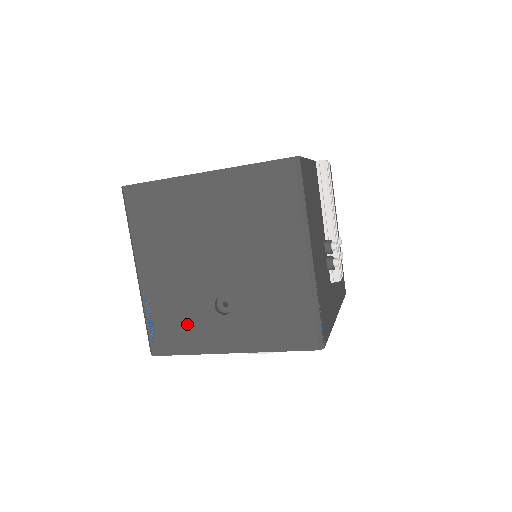
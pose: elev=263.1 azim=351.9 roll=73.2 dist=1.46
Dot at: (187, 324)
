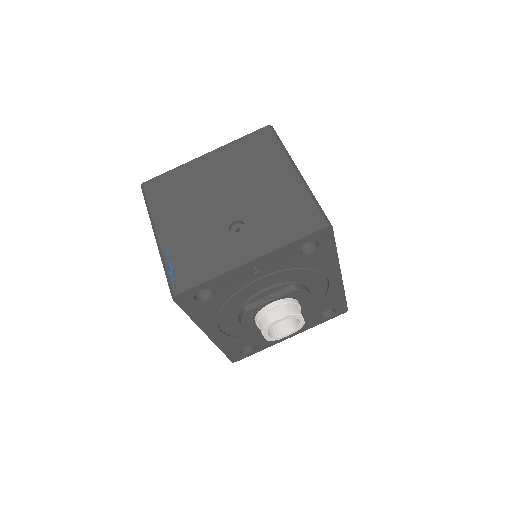
Dot at: (206, 254)
